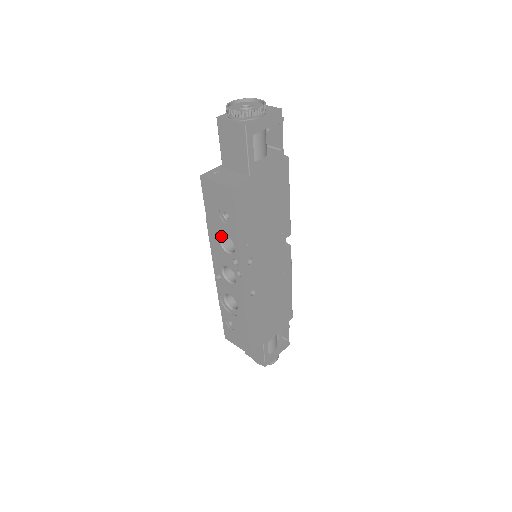
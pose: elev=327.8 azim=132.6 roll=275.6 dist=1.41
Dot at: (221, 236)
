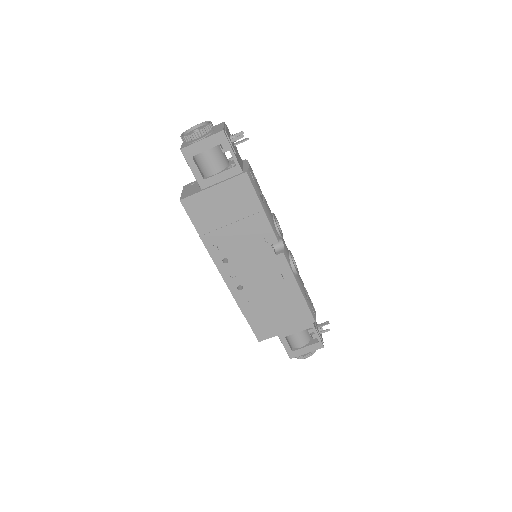
Dot at: occluded
